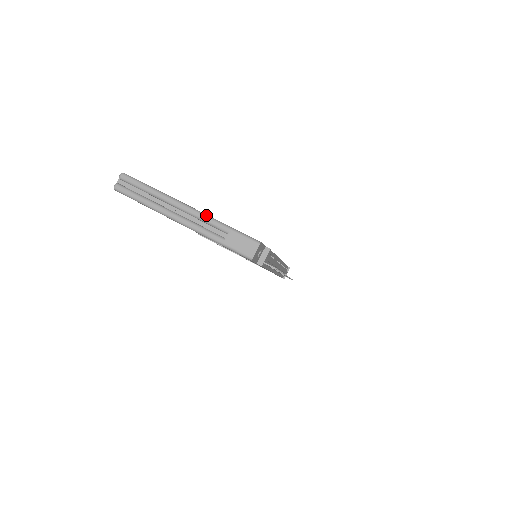
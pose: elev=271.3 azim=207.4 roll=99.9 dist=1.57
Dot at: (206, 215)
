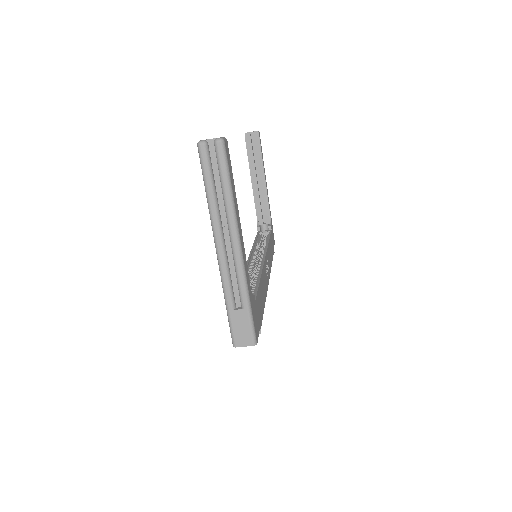
Dot at: (245, 274)
